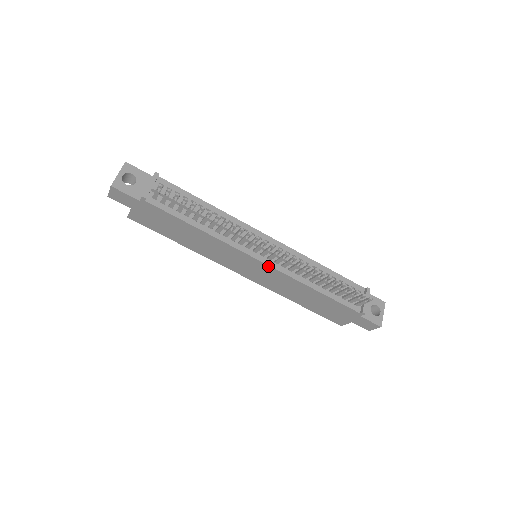
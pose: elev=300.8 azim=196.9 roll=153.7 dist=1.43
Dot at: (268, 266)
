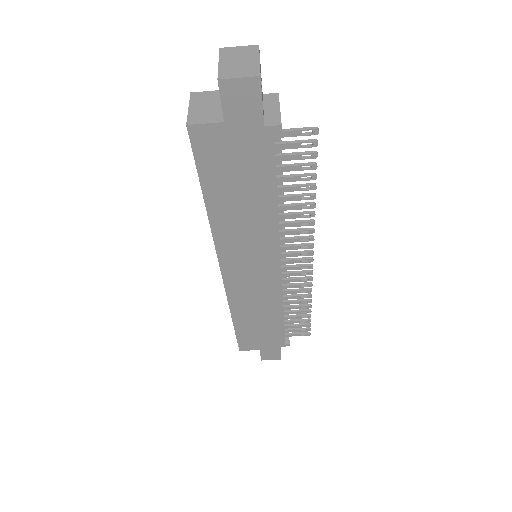
Dot at: (279, 277)
